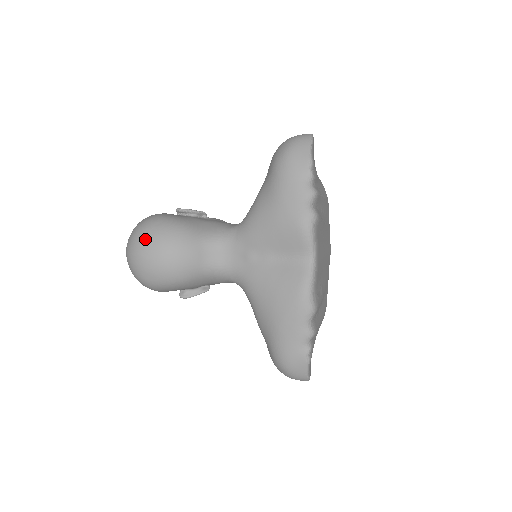
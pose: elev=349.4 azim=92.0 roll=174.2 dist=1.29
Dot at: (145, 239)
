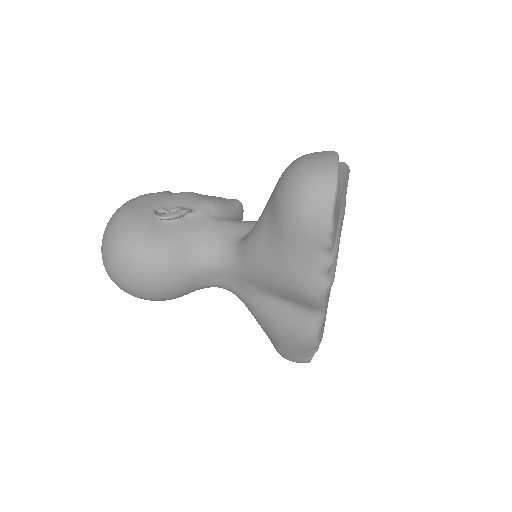
Dot at: (124, 273)
